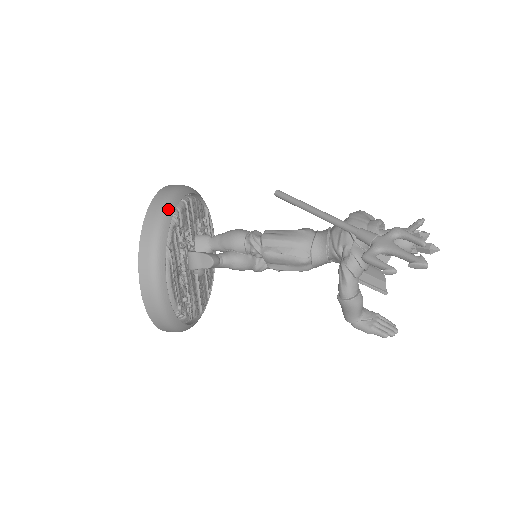
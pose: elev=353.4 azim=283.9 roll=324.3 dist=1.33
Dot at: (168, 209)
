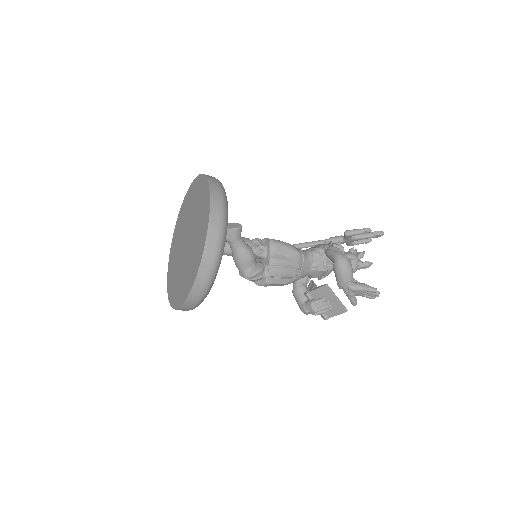
Dot at: occluded
